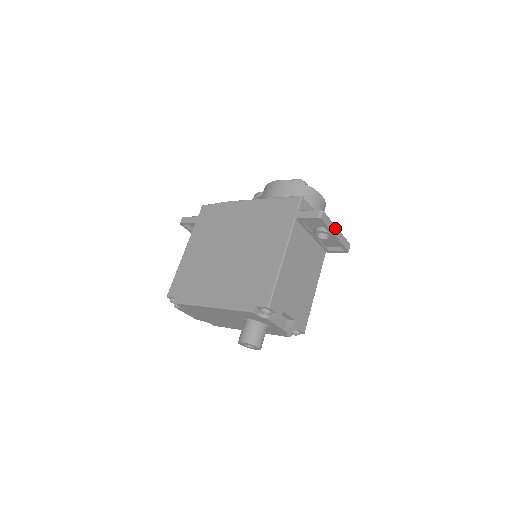
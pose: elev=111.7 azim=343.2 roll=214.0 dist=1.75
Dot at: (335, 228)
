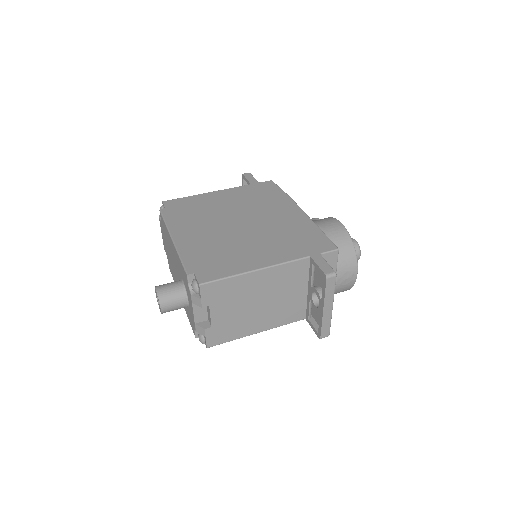
Dot at: (331, 304)
